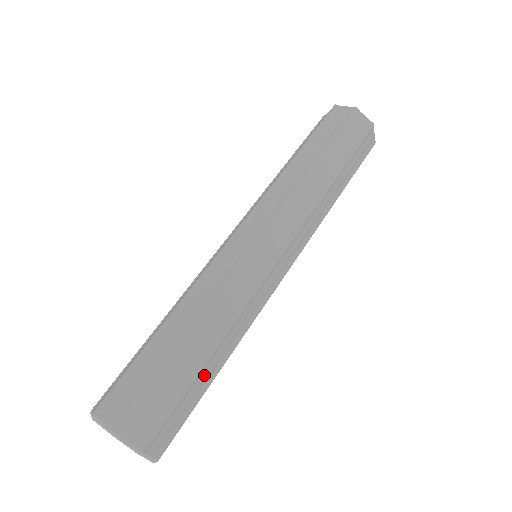
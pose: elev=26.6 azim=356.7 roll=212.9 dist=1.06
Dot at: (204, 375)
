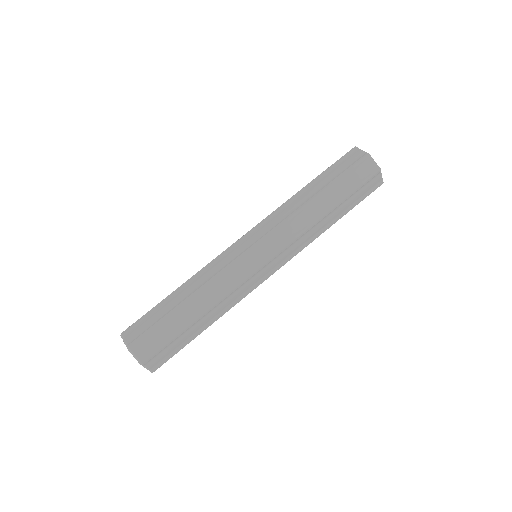
Dot at: occluded
